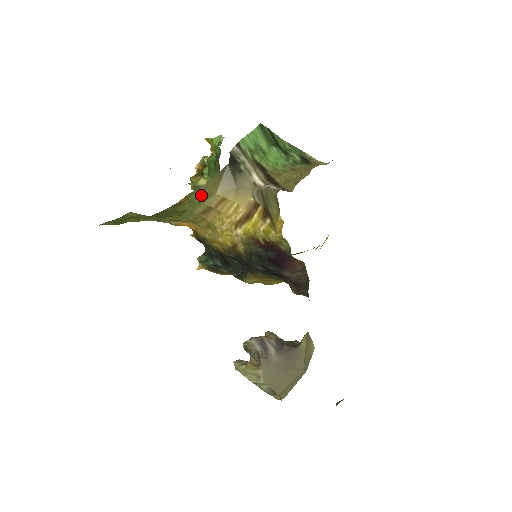
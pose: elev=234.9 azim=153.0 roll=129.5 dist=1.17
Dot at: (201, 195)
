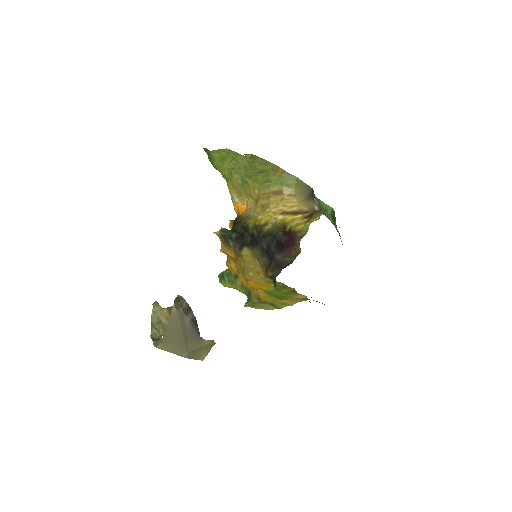
Dot at: (289, 180)
